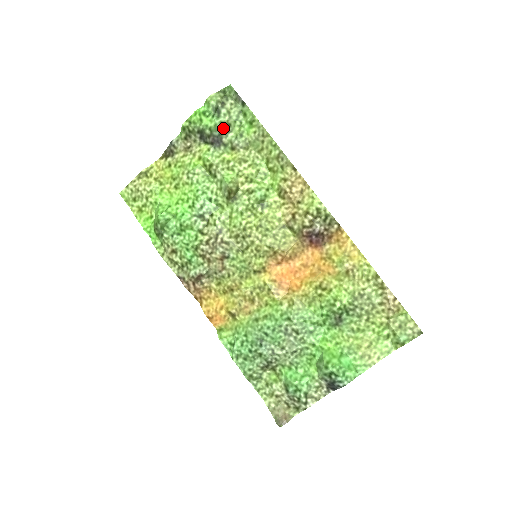
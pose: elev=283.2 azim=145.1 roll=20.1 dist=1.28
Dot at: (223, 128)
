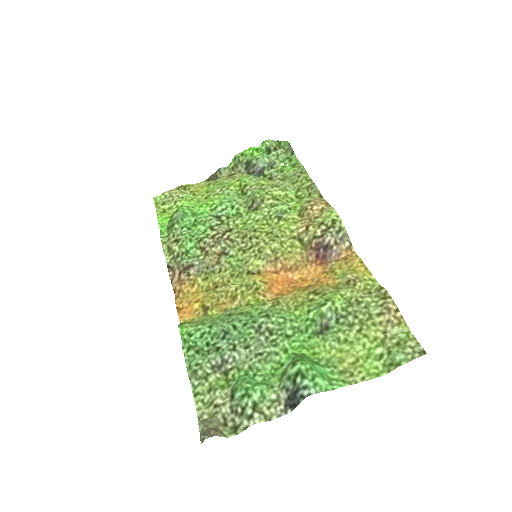
Dot at: (268, 164)
